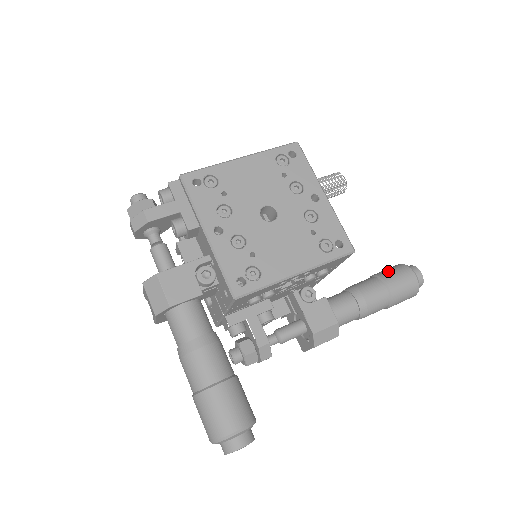
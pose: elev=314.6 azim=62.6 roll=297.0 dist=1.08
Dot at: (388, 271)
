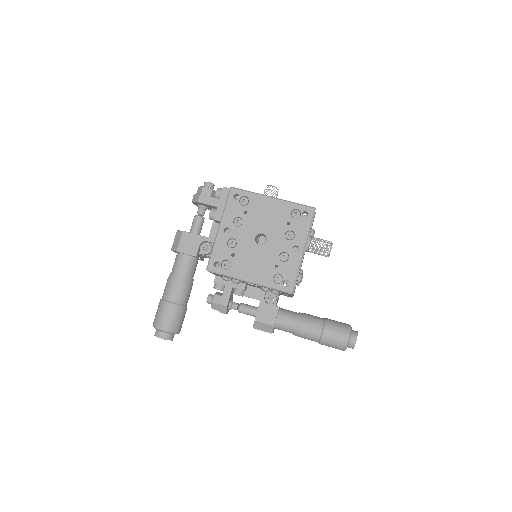
Dot at: (335, 323)
